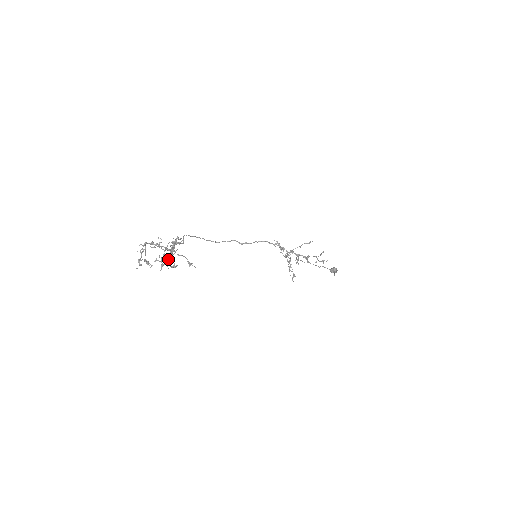
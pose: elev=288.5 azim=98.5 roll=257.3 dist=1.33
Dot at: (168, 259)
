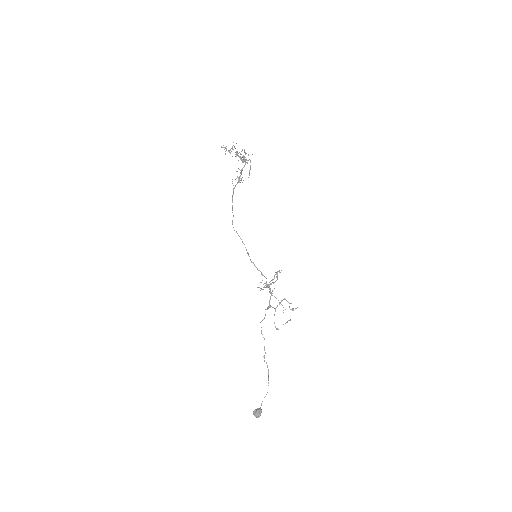
Dot at: (246, 153)
